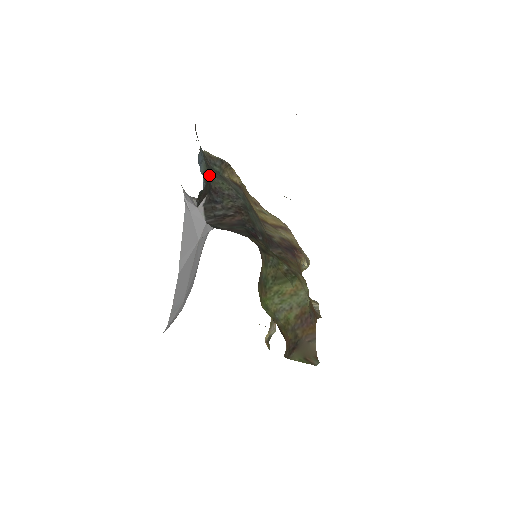
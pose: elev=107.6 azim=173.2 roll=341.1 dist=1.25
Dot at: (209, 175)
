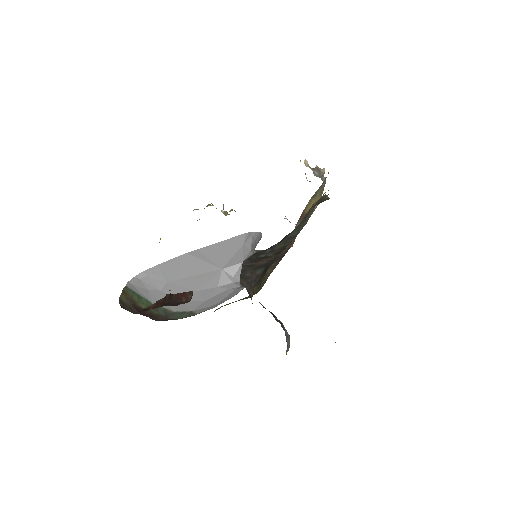
Dot at: occluded
